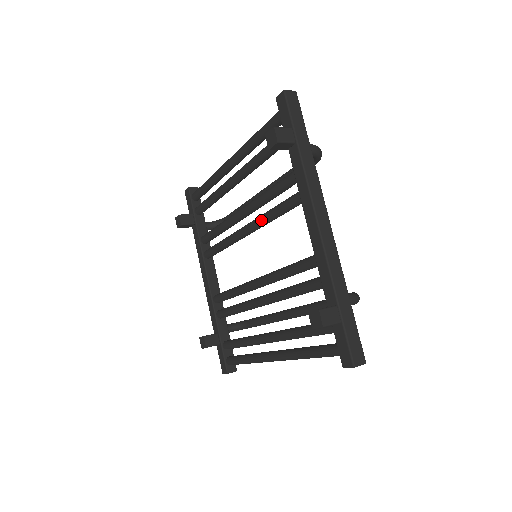
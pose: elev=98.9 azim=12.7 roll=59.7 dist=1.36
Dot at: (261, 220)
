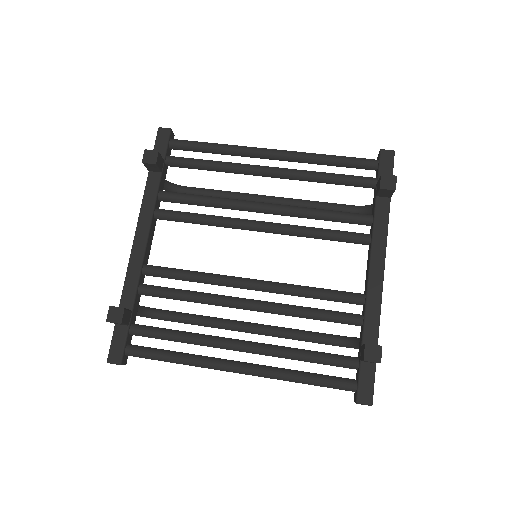
Dot at: (299, 230)
